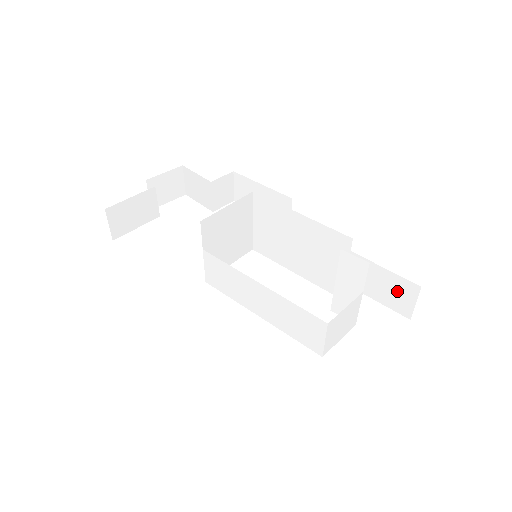
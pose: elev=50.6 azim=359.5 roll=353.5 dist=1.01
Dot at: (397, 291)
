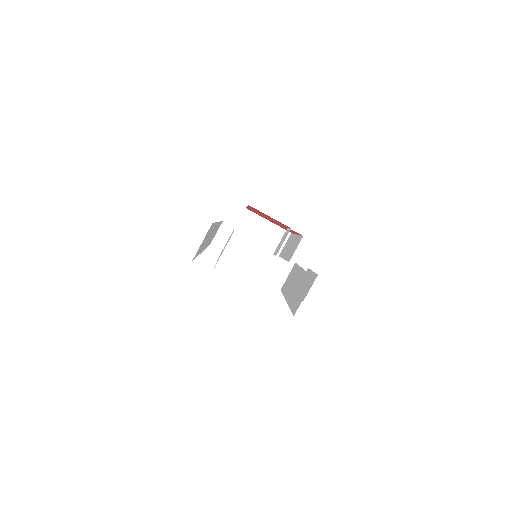
Dot at: (303, 291)
